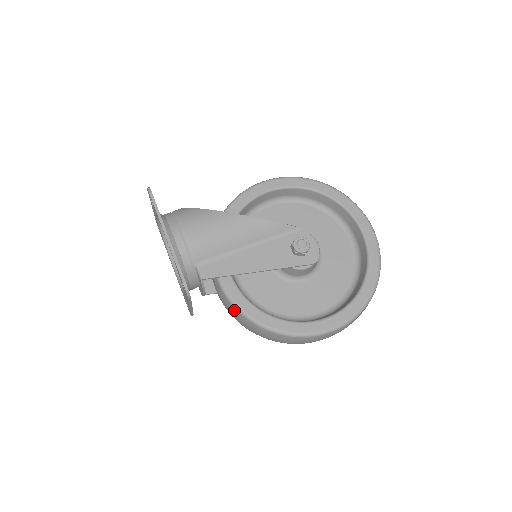
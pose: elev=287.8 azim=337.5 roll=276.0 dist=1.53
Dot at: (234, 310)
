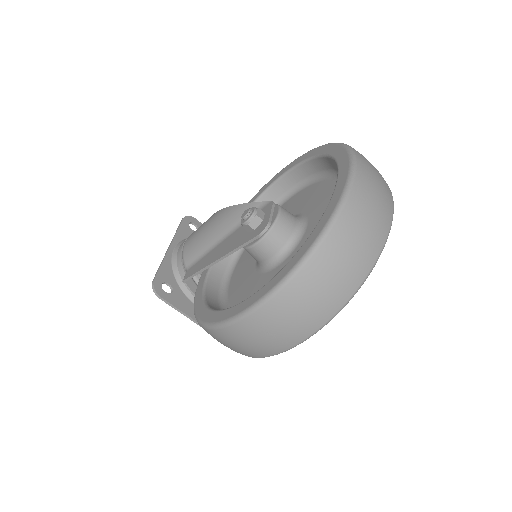
Dot at: occluded
